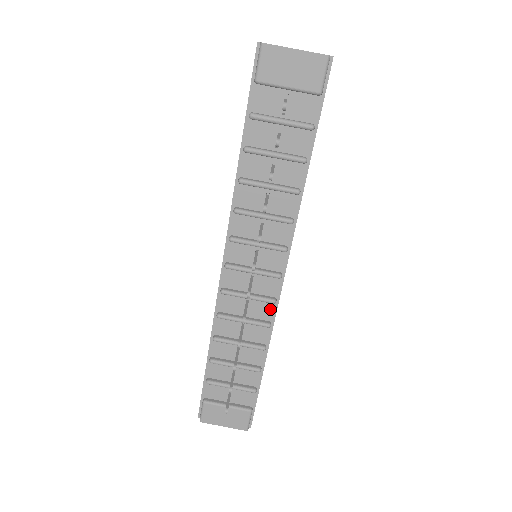
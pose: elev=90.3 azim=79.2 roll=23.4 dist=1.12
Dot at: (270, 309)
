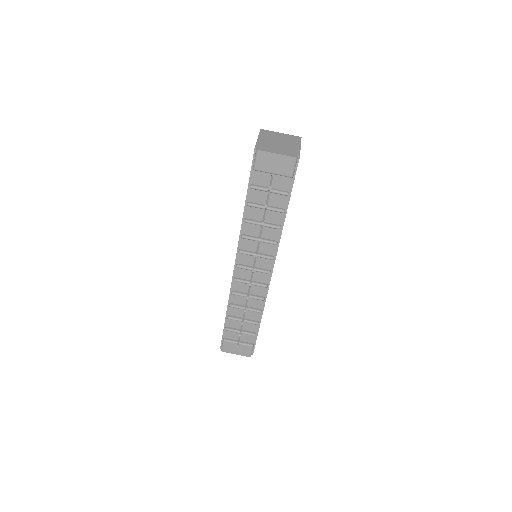
Dot at: (264, 290)
